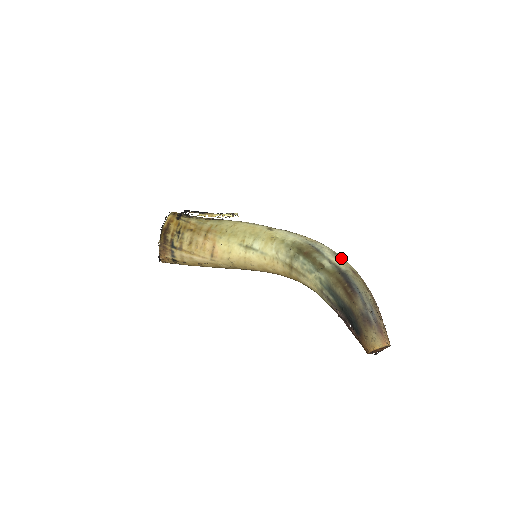
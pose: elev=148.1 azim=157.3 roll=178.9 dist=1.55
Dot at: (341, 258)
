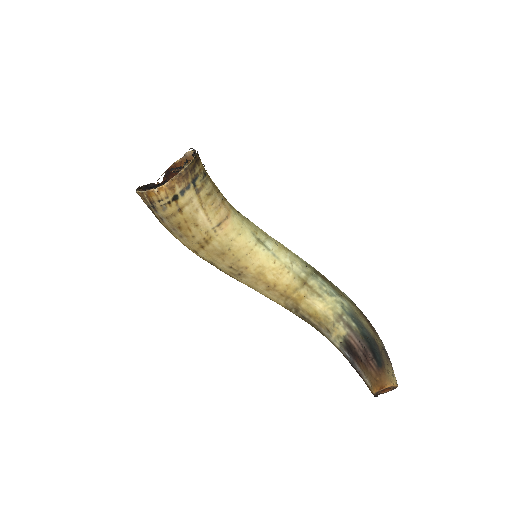
Dot at: occluded
